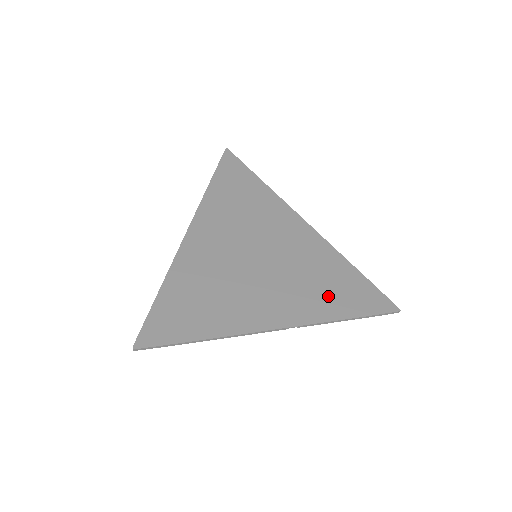
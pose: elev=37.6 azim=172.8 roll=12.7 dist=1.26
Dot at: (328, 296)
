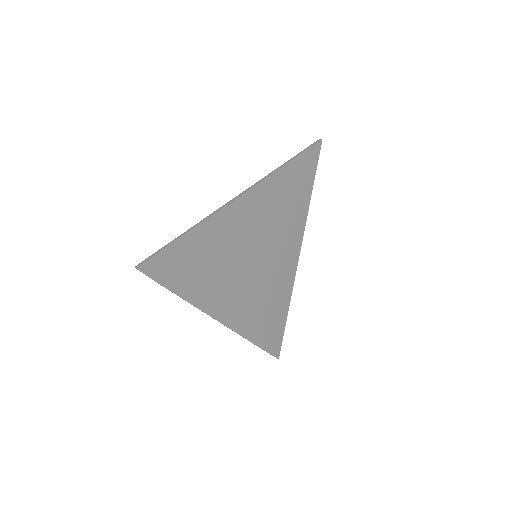
Dot at: (261, 321)
